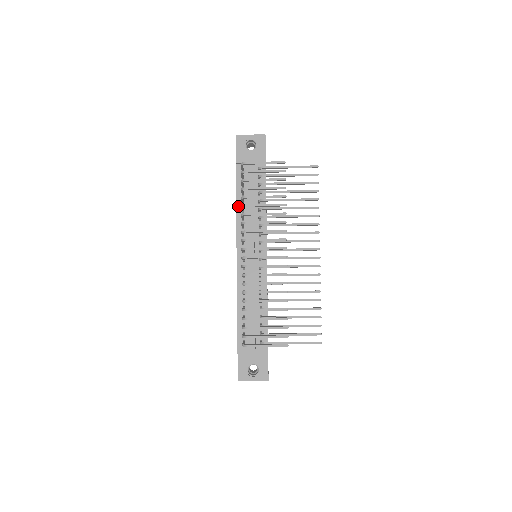
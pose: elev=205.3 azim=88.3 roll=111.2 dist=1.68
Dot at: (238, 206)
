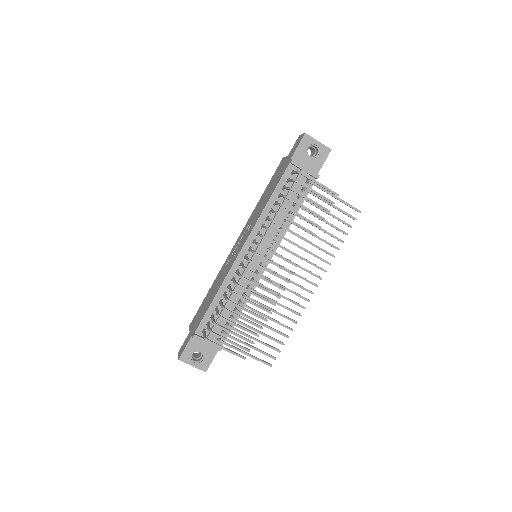
Dot at: (269, 204)
